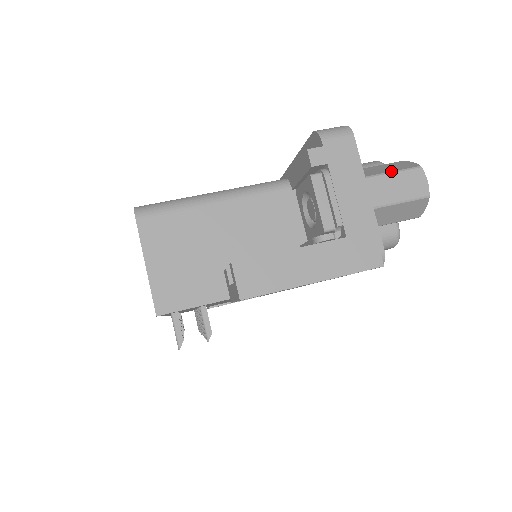
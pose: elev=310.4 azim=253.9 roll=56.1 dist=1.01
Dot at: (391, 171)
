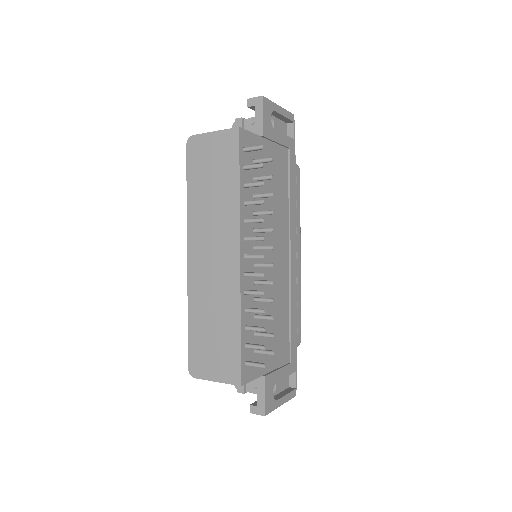
Dot at: occluded
